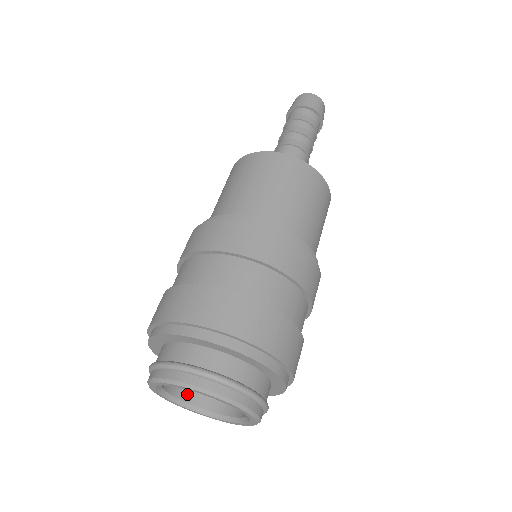
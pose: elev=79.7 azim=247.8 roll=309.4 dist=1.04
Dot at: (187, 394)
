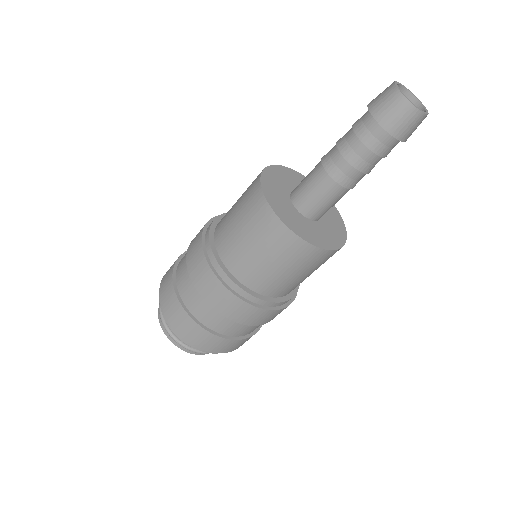
Dot at: occluded
